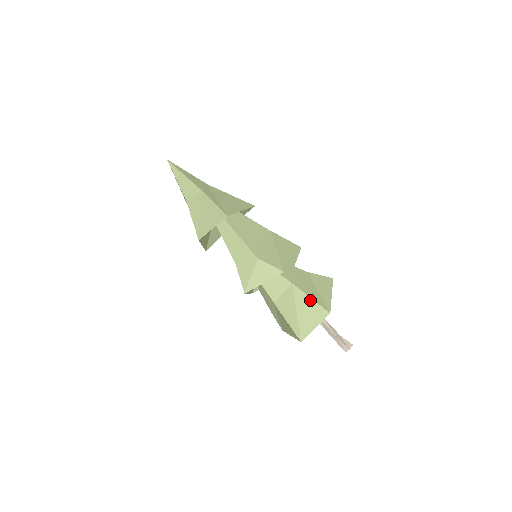
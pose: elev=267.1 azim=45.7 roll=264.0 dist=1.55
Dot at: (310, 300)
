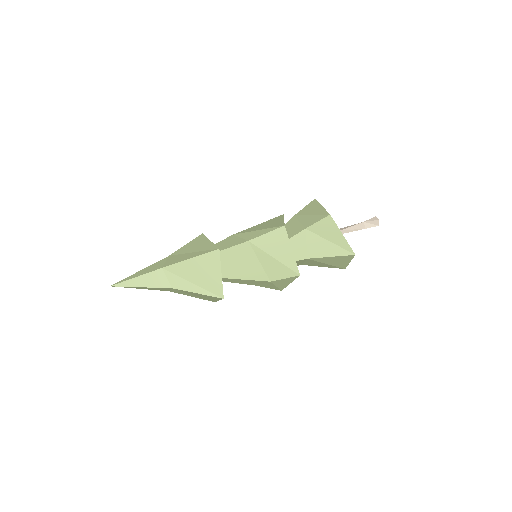
Dot at: (332, 258)
